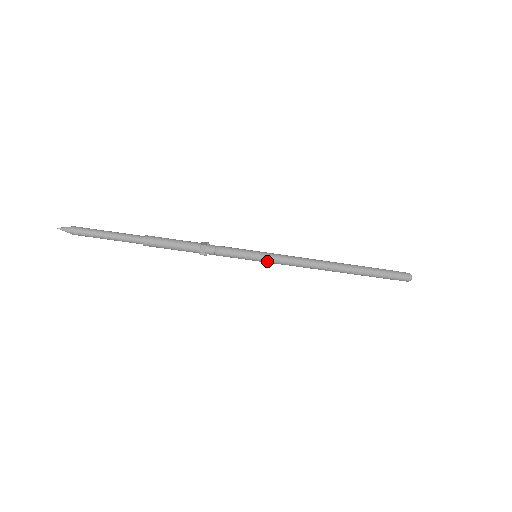
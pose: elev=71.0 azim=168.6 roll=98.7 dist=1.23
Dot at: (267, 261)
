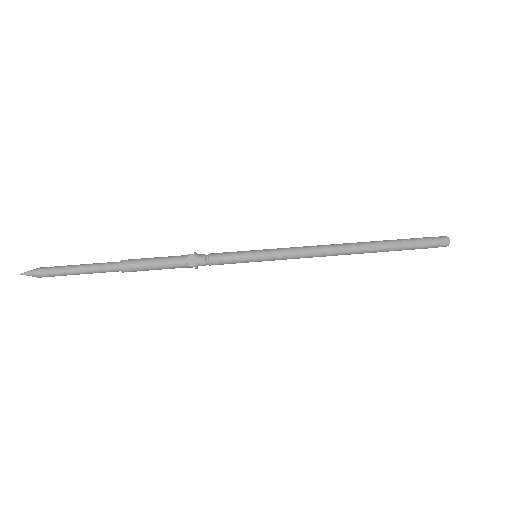
Dot at: (270, 257)
